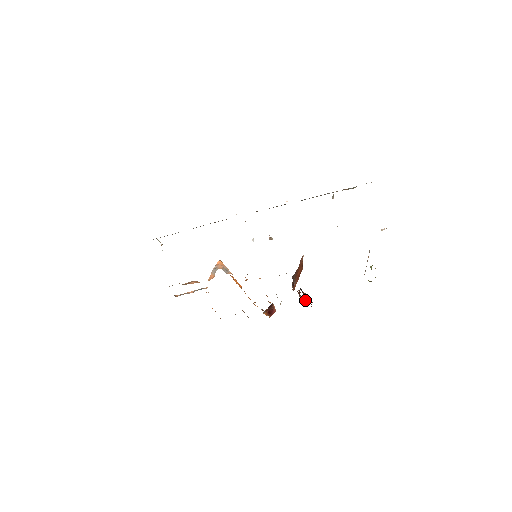
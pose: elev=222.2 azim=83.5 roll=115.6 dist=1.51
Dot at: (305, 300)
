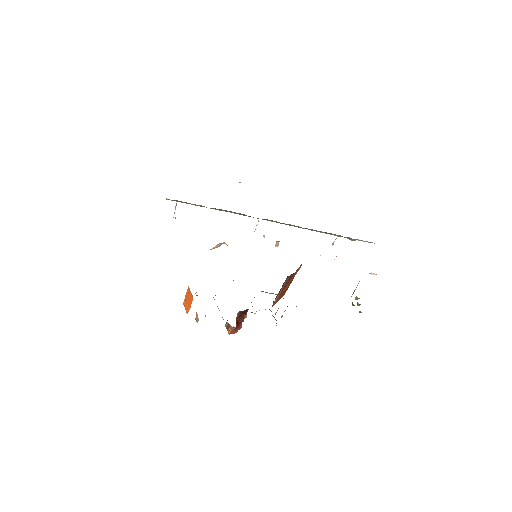
Dot at: (285, 310)
